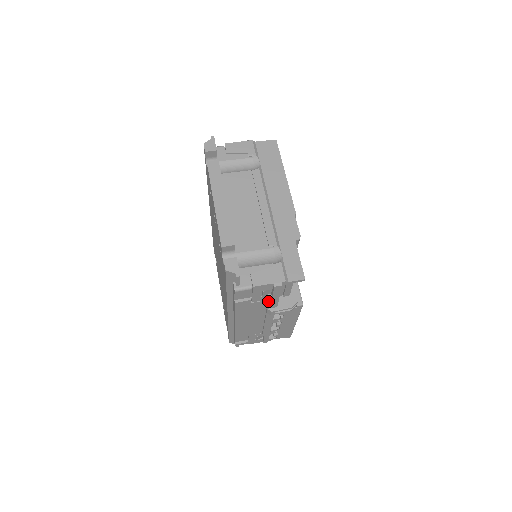
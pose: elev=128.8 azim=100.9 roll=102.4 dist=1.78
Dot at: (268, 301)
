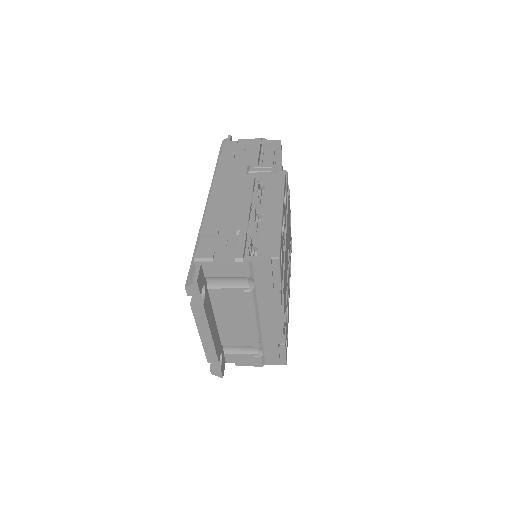
Dot at: (249, 157)
